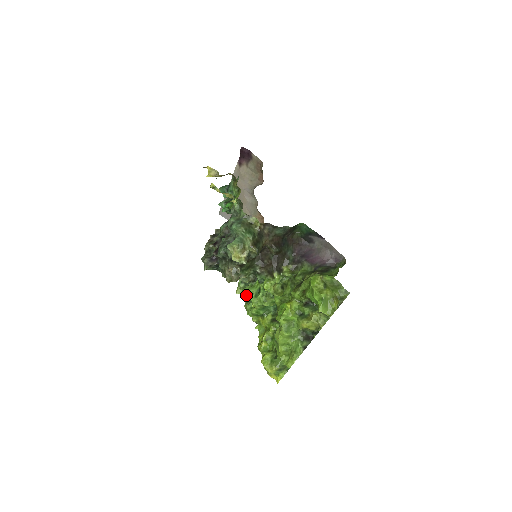
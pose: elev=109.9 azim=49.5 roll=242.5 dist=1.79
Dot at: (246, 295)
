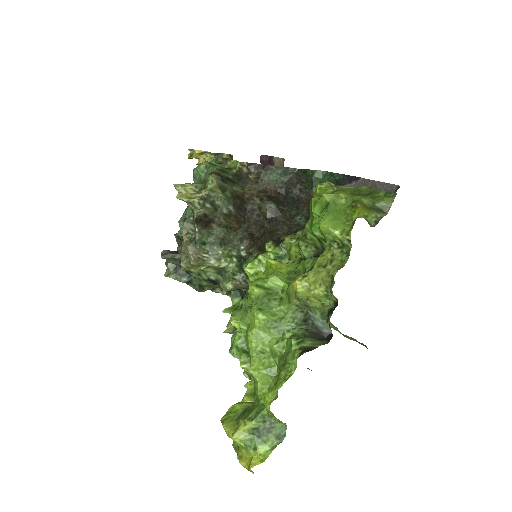
Dot at: occluded
